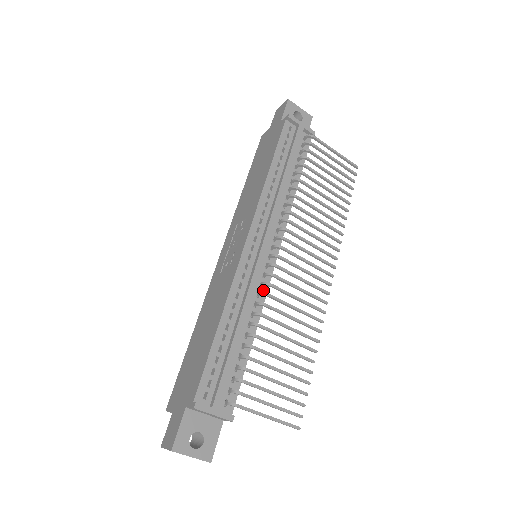
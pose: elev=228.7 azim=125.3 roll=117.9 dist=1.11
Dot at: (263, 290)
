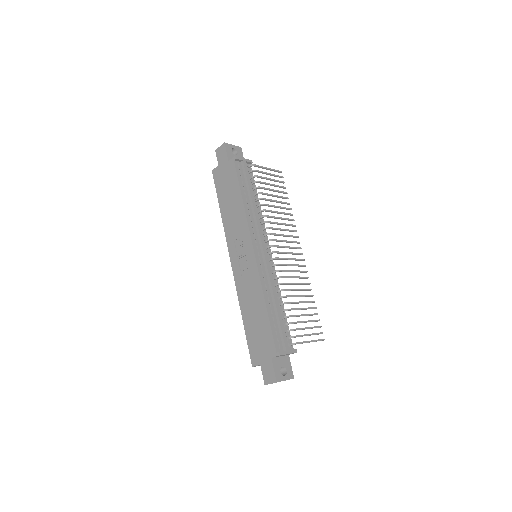
Dot at: (274, 275)
